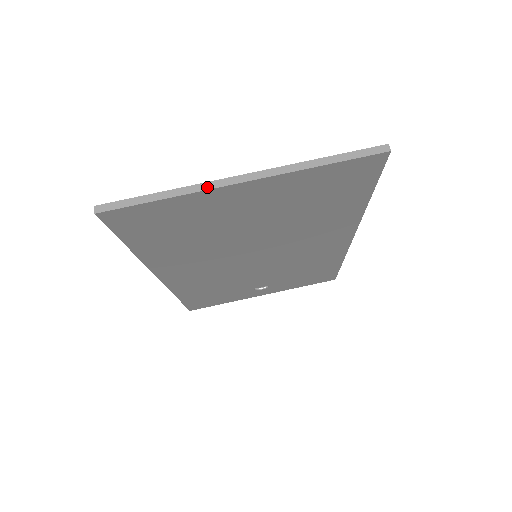
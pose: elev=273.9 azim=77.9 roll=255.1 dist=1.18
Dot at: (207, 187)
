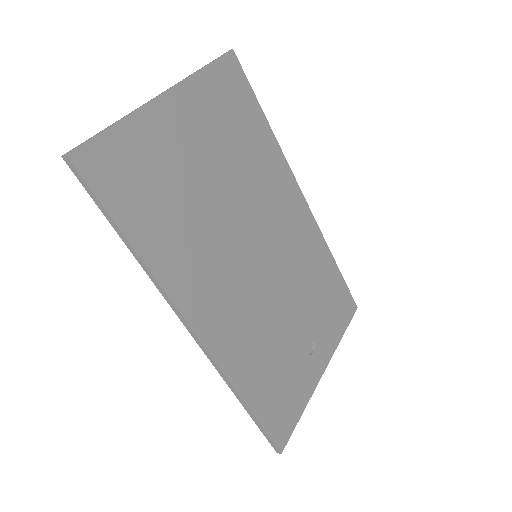
Dot at: (142, 106)
